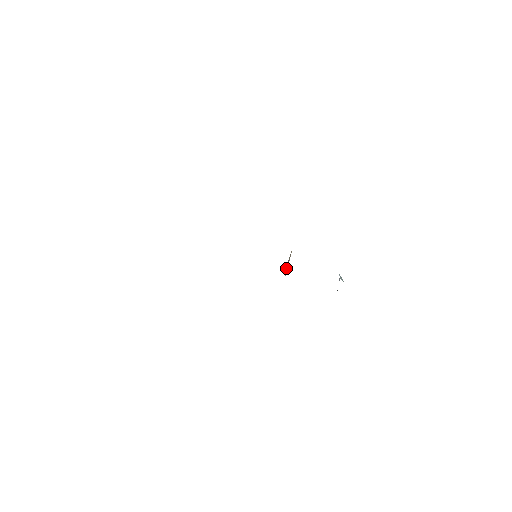
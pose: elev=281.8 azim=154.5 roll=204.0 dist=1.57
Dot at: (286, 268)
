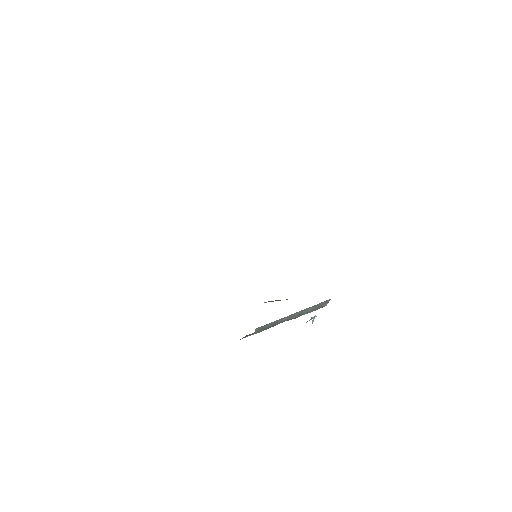
Dot at: (268, 301)
